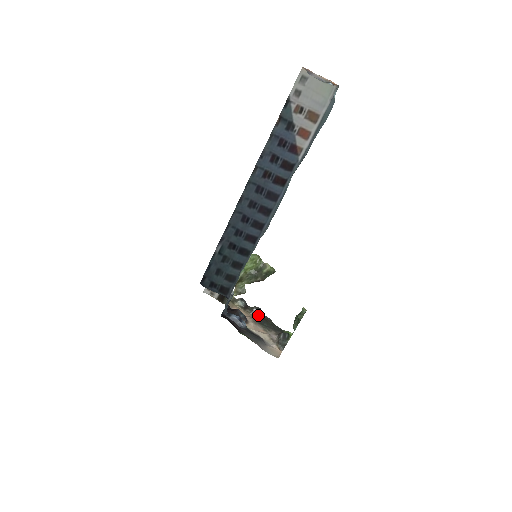
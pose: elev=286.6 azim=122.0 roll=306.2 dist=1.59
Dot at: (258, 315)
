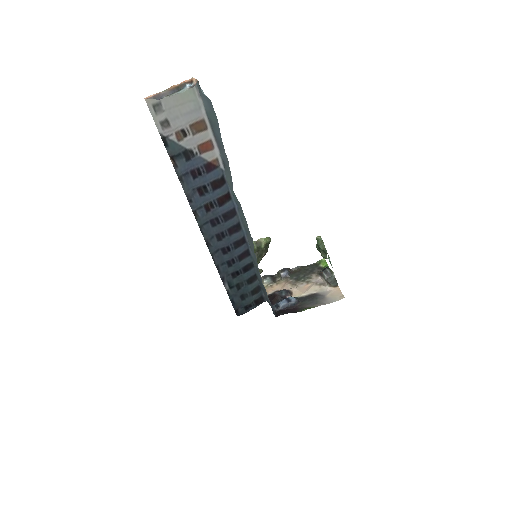
Dot at: (288, 275)
